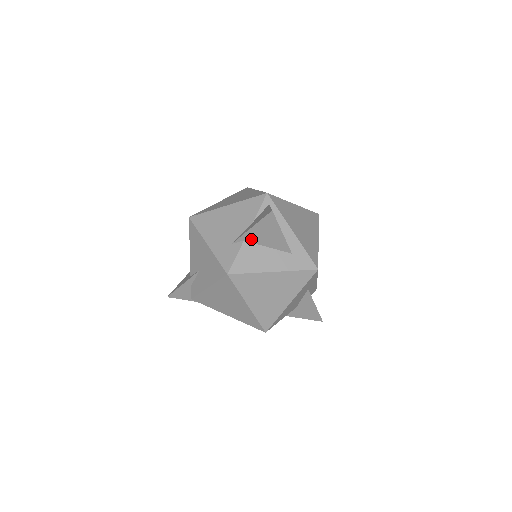
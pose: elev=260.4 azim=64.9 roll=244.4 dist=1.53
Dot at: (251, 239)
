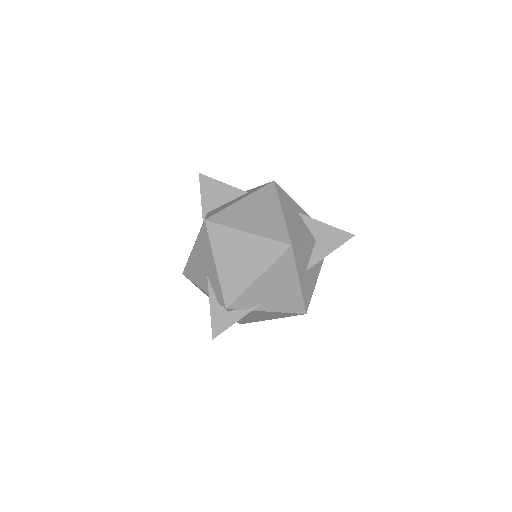
Dot at: (210, 207)
